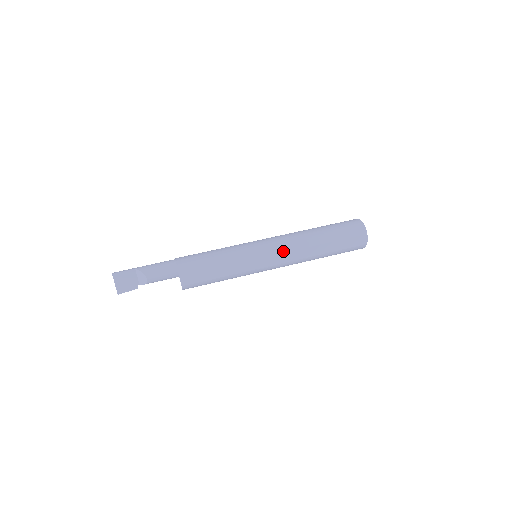
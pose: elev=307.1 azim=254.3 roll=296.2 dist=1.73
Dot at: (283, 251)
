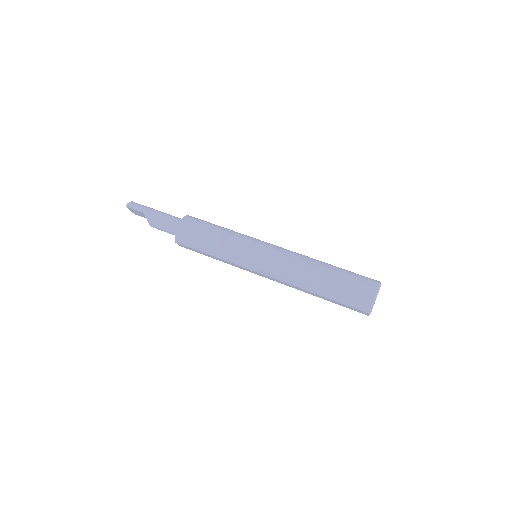
Dot at: (274, 277)
